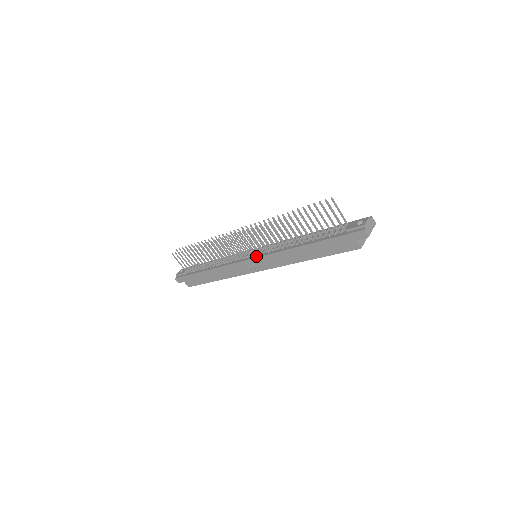
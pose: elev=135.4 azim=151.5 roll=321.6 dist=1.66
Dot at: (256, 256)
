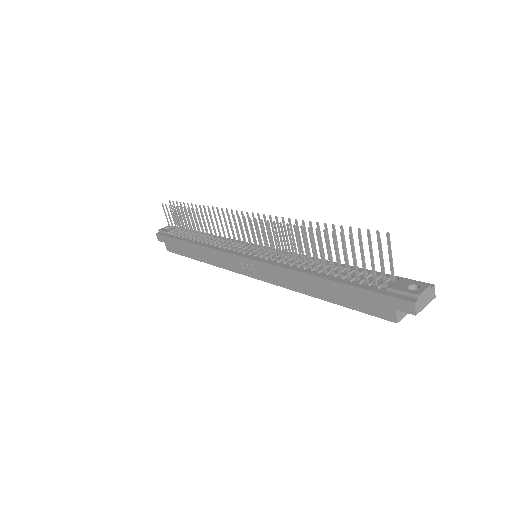
Dot at: (255, 257)
